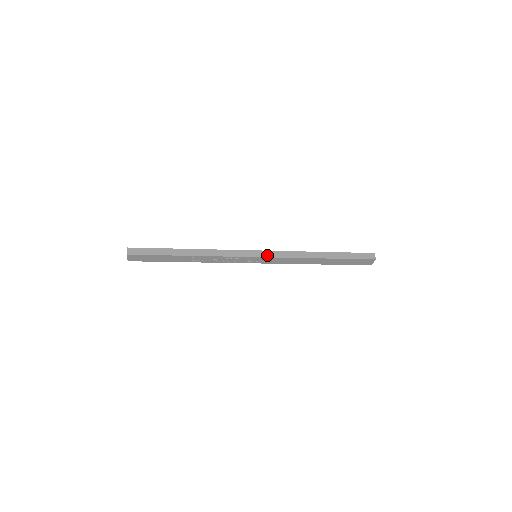
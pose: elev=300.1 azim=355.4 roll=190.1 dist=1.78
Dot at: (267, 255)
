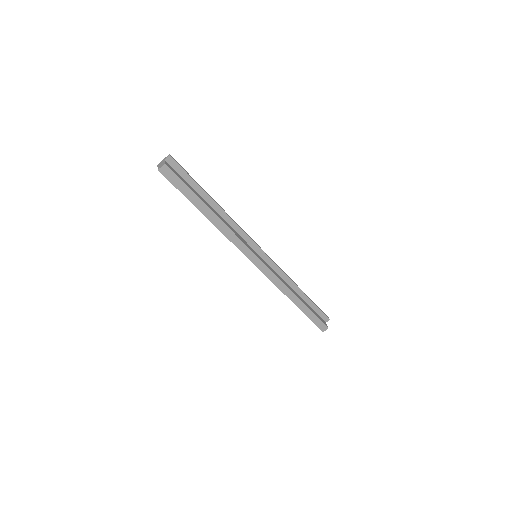
Dot at: (261, 268)
